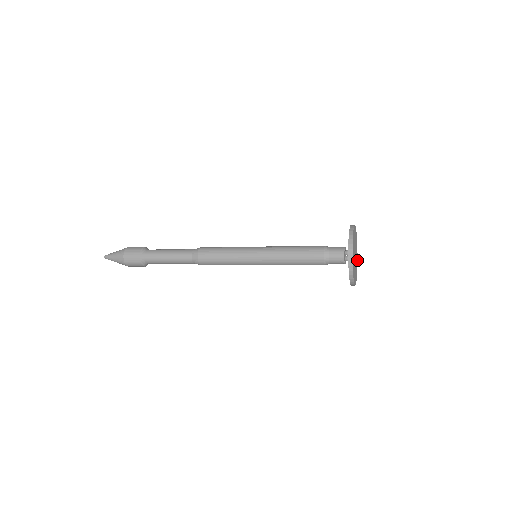
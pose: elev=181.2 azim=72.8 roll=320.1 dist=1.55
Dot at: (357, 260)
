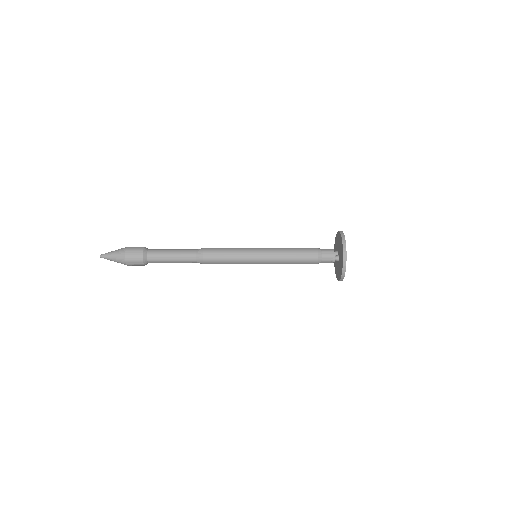
Dot at: occluded
